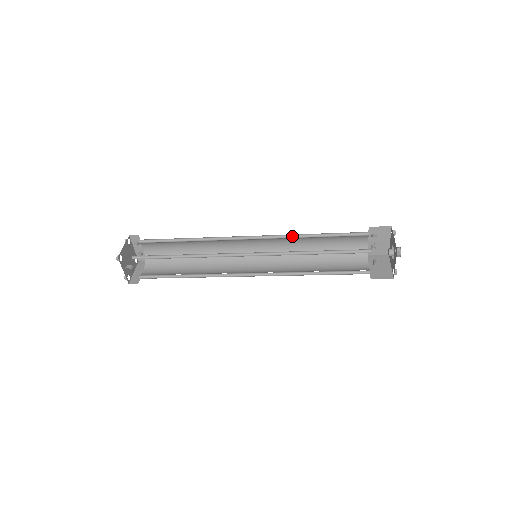
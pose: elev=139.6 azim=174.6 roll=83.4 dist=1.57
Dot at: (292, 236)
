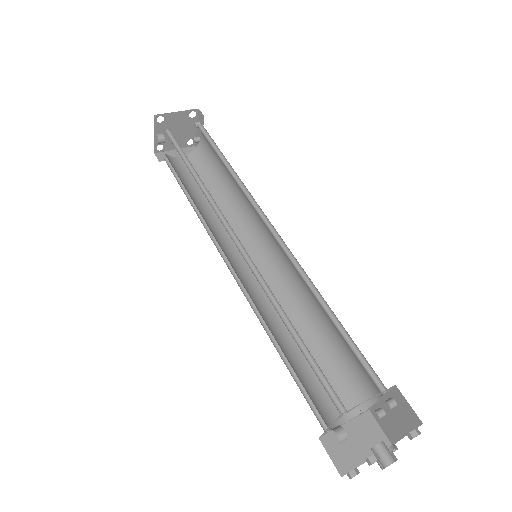
Dot at: (310, 281)
